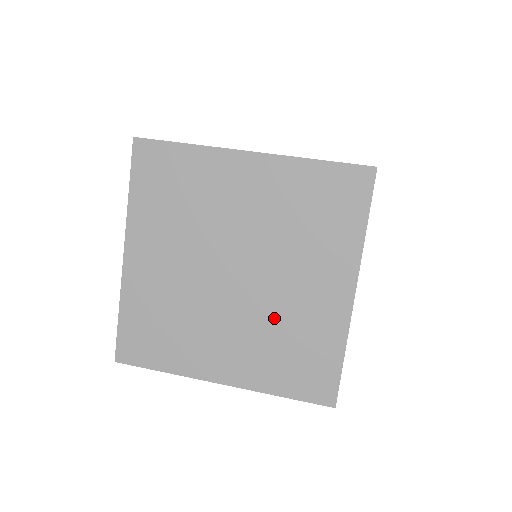
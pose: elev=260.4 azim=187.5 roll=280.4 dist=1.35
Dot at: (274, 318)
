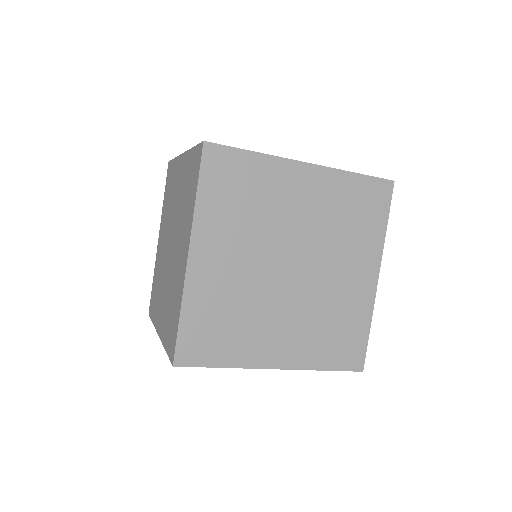
Dot at: (172, 281)
